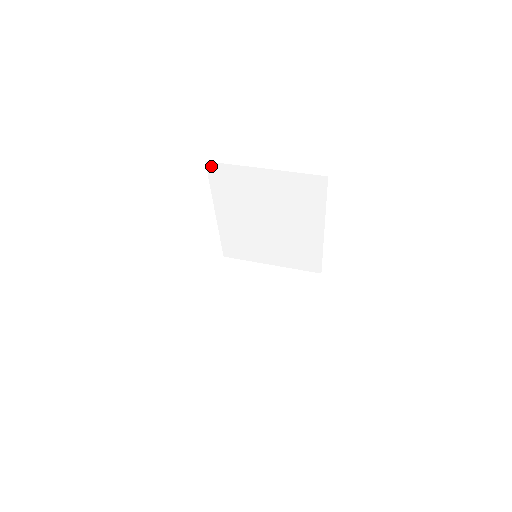
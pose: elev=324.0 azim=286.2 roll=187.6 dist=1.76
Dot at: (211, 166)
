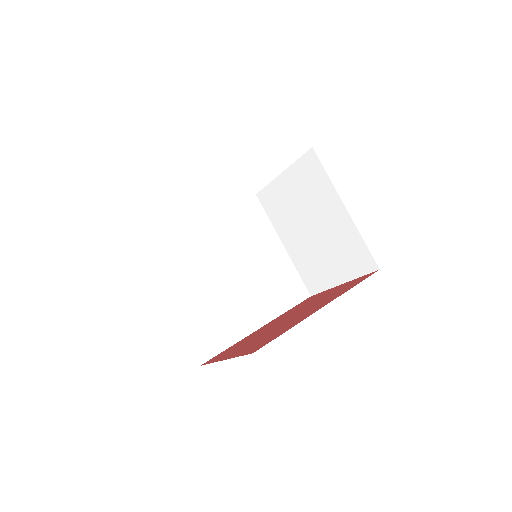
Dot at: occluded
